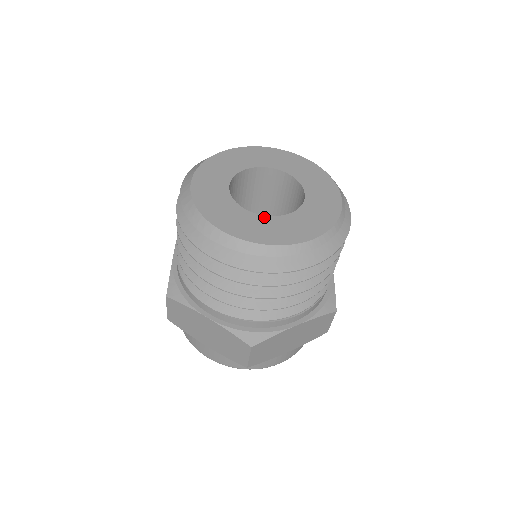
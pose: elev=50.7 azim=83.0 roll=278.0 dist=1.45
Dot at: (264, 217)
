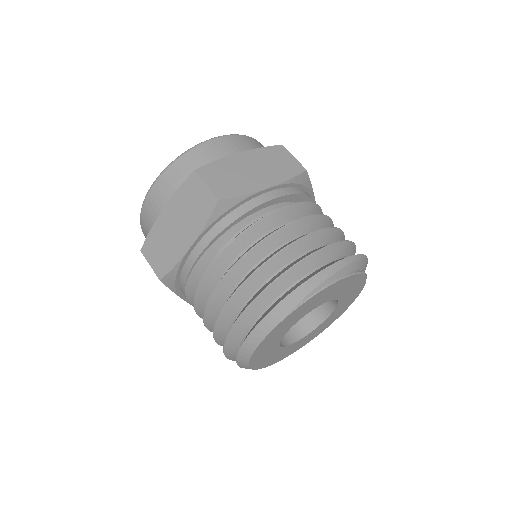
Dot at: (284, 348)
